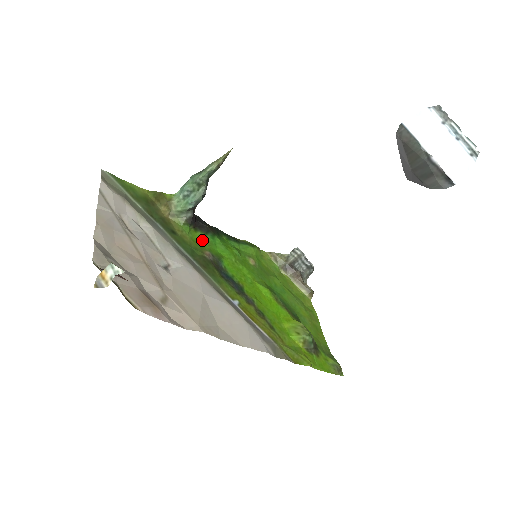
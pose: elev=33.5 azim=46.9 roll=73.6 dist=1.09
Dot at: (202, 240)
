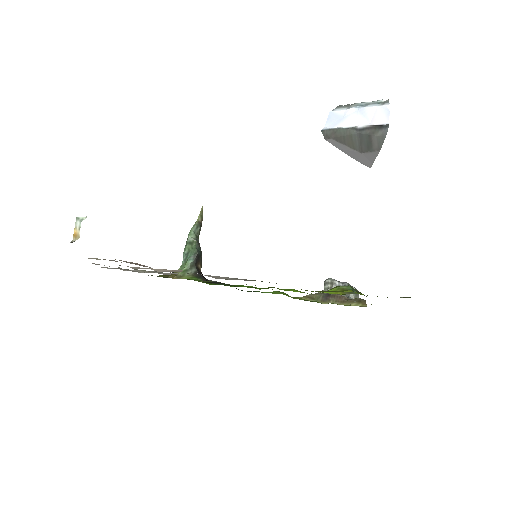
Dot at: occluded
